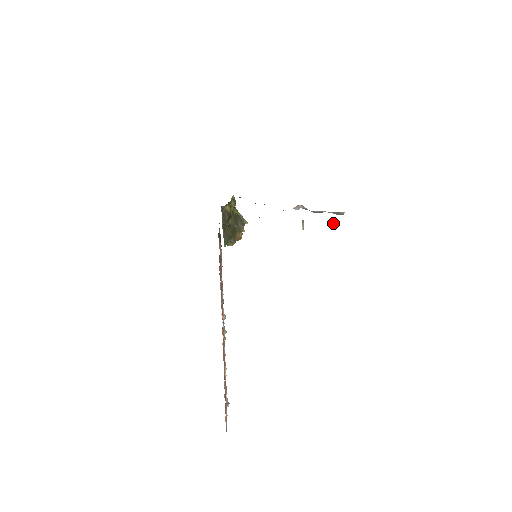
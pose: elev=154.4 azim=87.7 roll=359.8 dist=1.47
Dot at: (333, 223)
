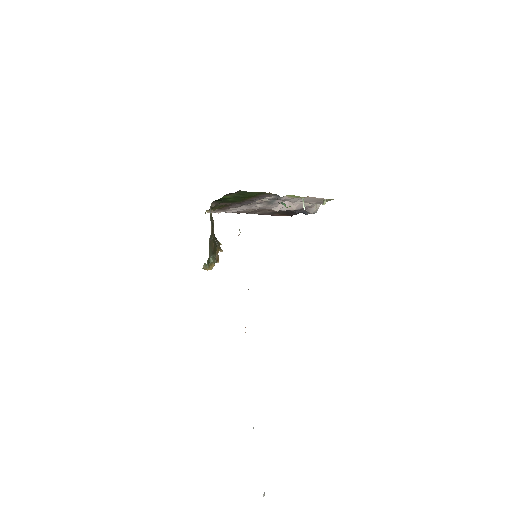
Dot at: (323, 204)
